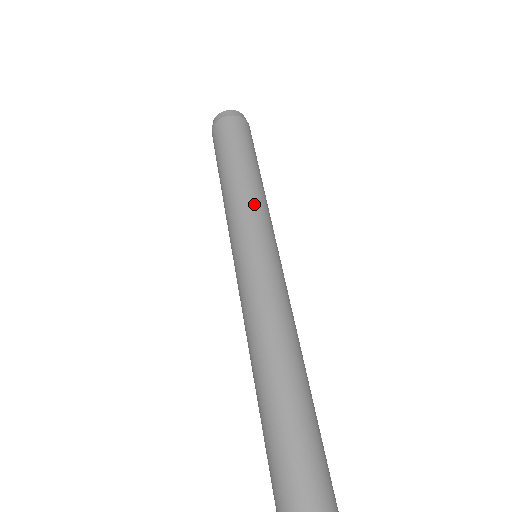
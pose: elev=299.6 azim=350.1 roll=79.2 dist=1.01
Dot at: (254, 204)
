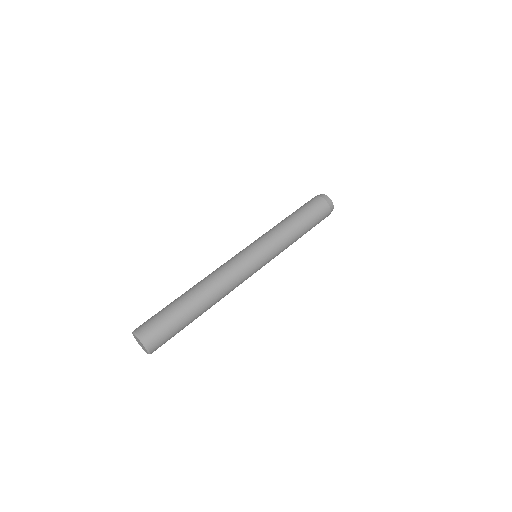
Dot at: (274, 232)
